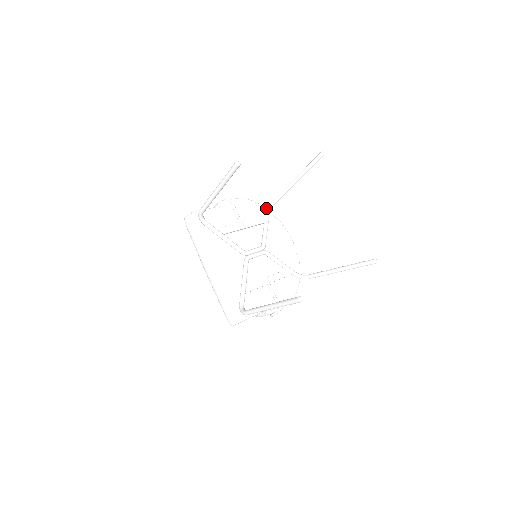
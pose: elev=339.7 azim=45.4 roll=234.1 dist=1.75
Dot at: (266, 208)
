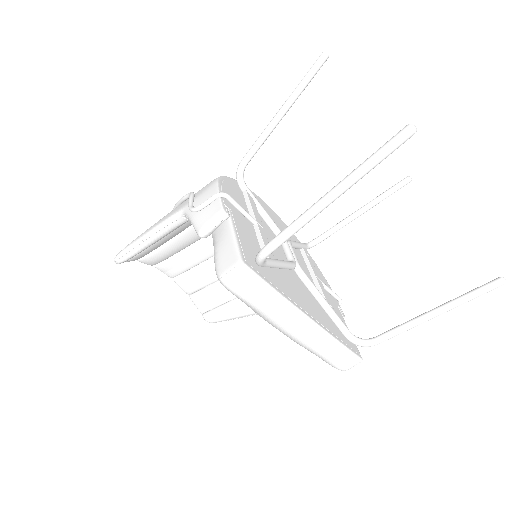
Dot at: (229, 177)
